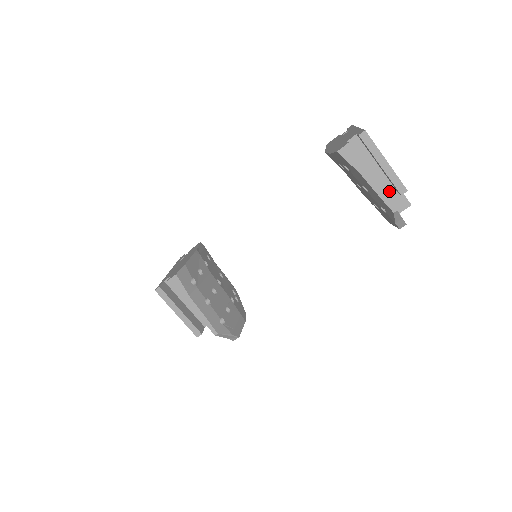
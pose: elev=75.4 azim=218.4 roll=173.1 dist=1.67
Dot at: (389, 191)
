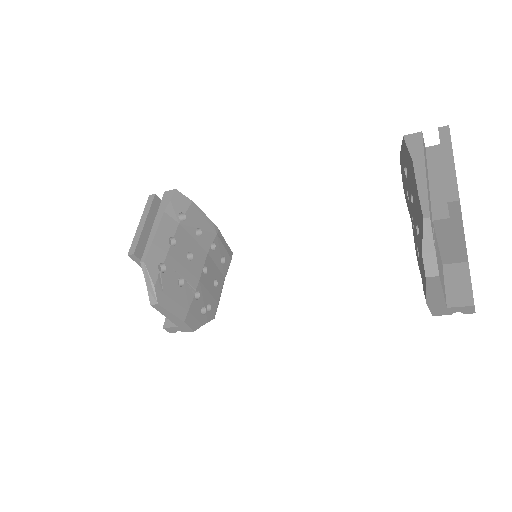
Dot at: (439, 212)
